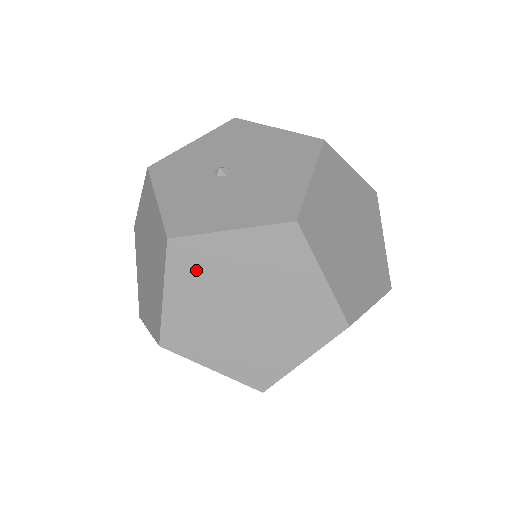
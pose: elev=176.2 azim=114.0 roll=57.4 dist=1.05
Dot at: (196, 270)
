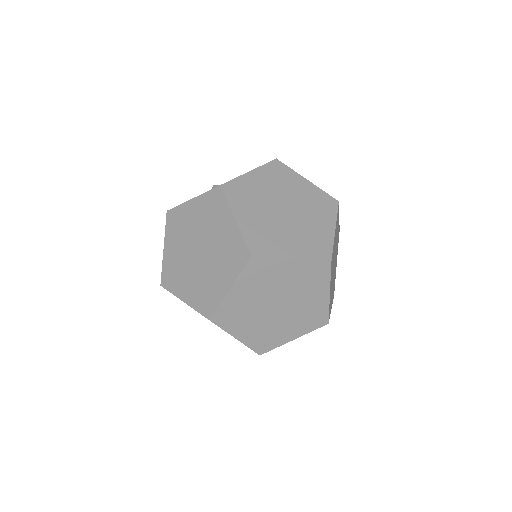
Dot at: (245, 198)
